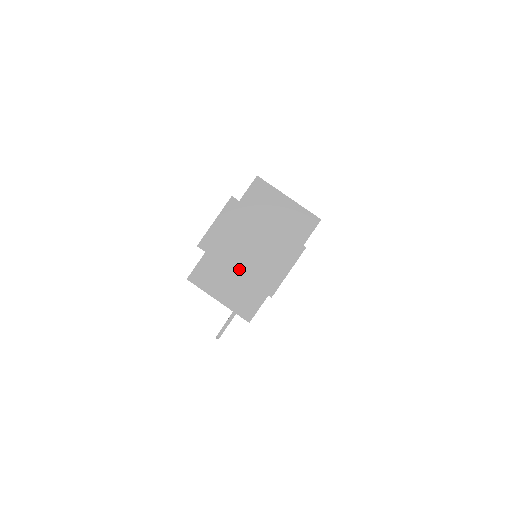
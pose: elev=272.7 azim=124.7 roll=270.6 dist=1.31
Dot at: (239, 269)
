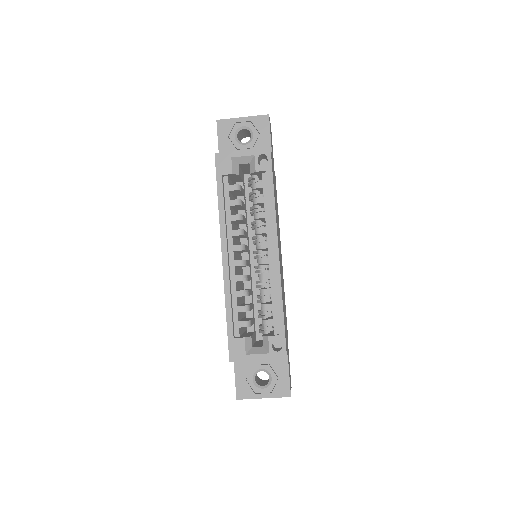
Dot at: occluded
